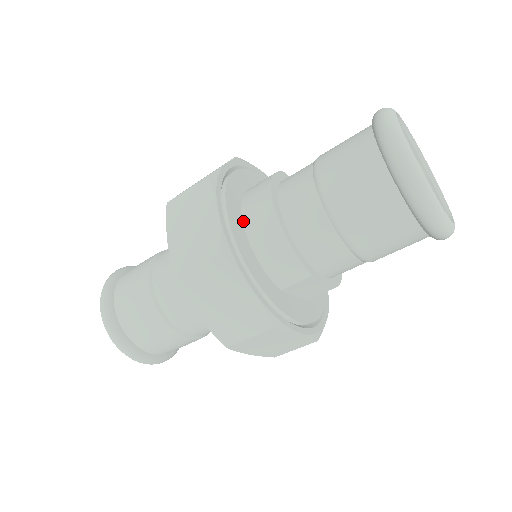
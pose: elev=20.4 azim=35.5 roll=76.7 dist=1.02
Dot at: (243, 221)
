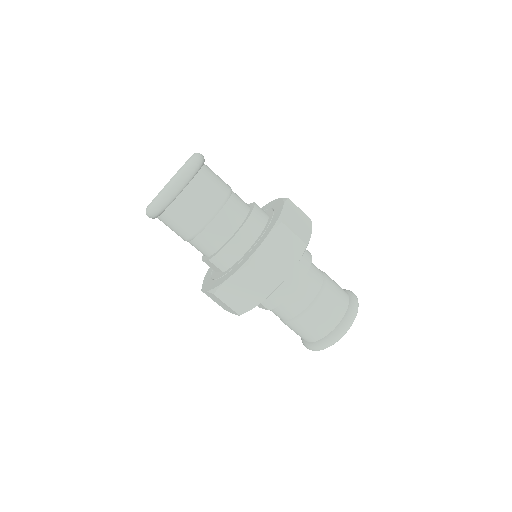
Dot at: occluded
